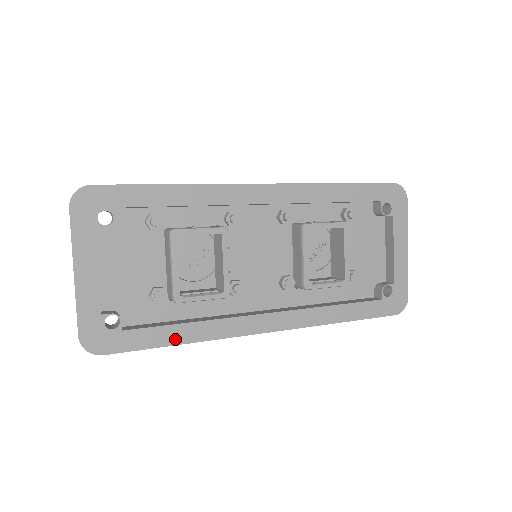
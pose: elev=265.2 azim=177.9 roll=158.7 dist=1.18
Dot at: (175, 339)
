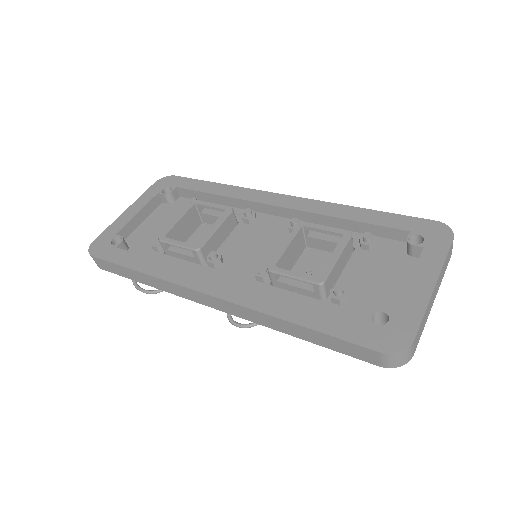
Dot at: (139, 266)
